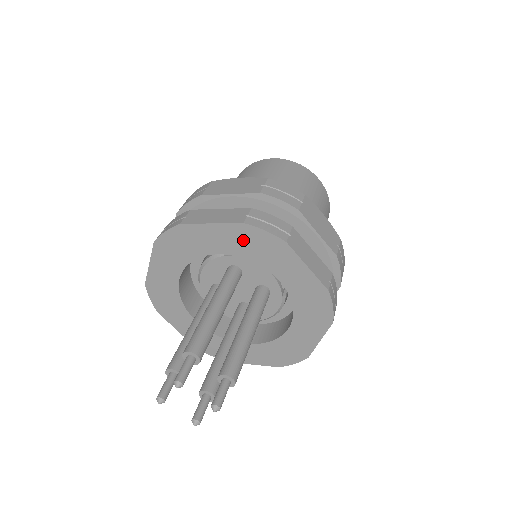
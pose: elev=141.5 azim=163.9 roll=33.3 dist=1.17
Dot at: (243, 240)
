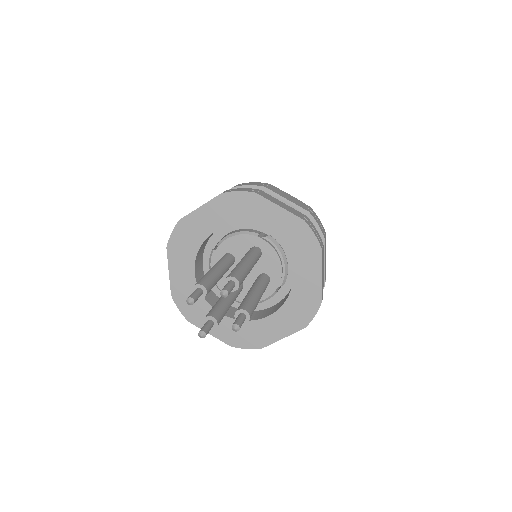
Dot at: (293, 231)
